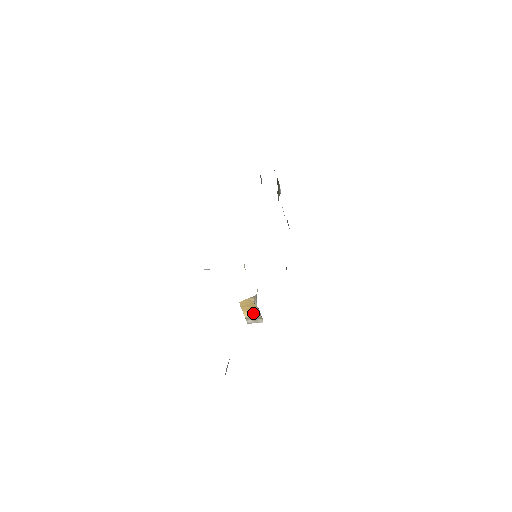
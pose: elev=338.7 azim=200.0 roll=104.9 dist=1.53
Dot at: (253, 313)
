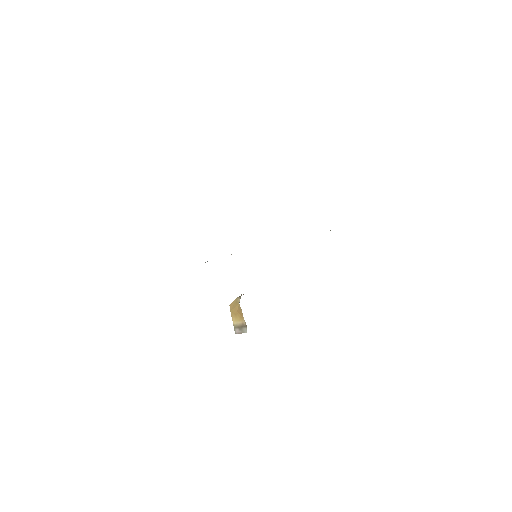
Dot at: (240, 319)
